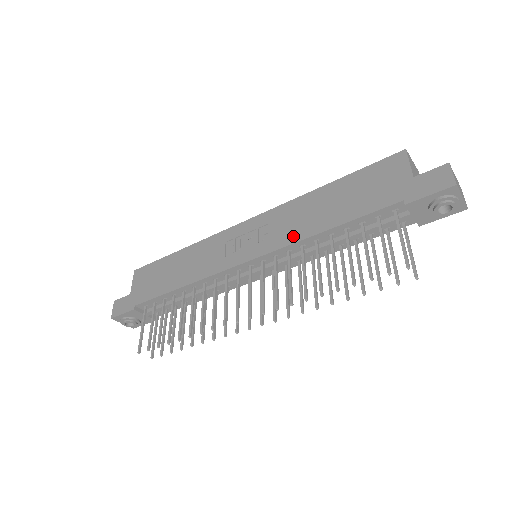
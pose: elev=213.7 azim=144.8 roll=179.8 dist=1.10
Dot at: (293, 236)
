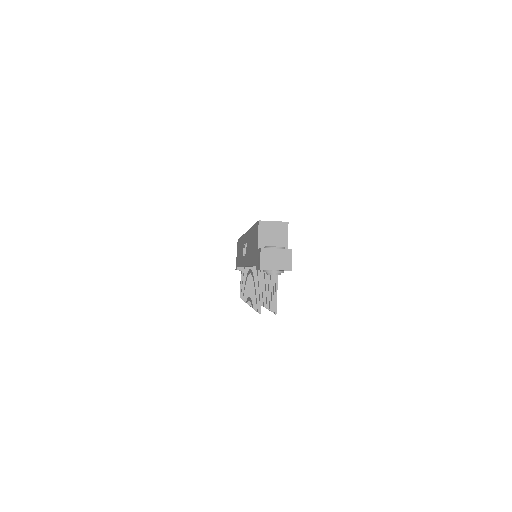
Dot at: (247, 260)
